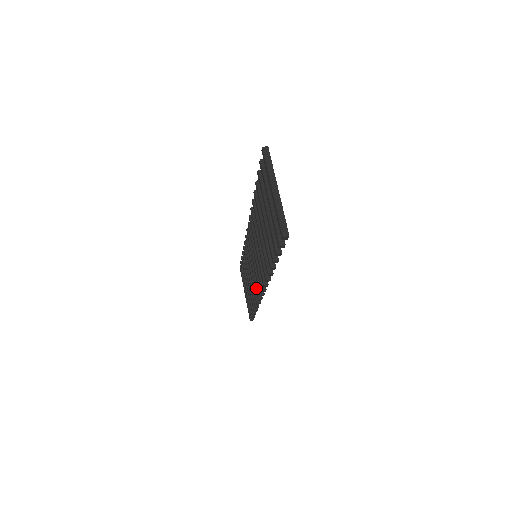
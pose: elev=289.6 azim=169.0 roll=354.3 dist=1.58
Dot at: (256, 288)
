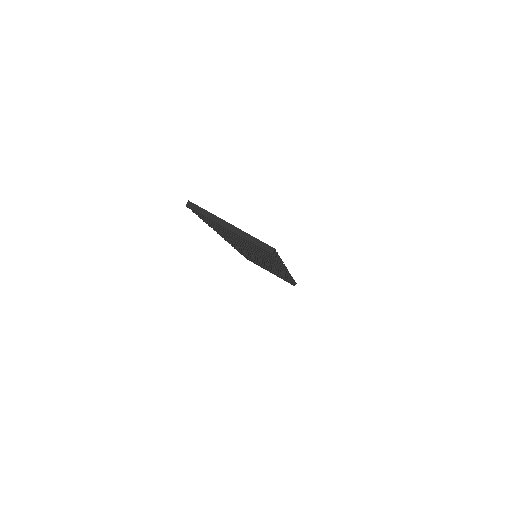
Dot at: occluded
